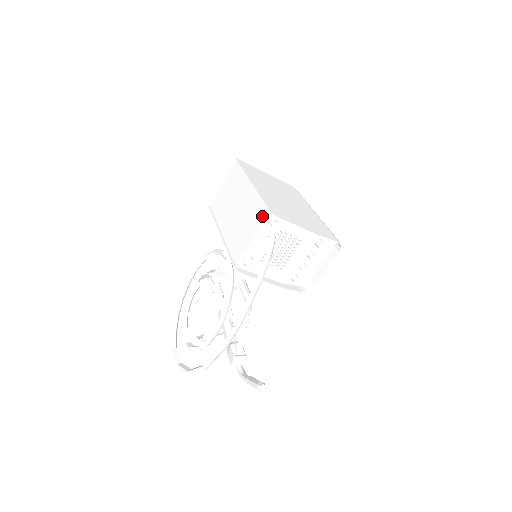
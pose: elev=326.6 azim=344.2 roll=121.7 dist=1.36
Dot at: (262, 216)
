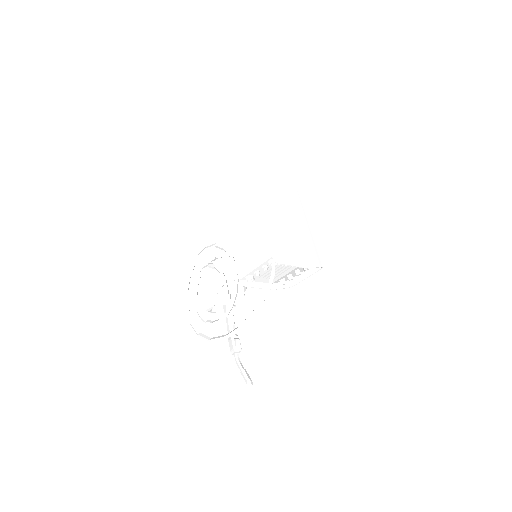
Dot at: (266, 254)
